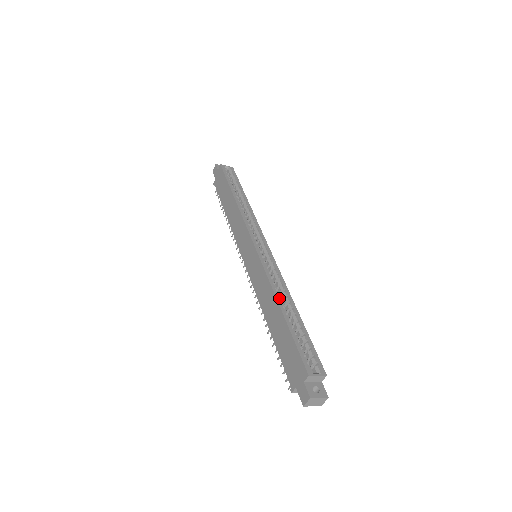
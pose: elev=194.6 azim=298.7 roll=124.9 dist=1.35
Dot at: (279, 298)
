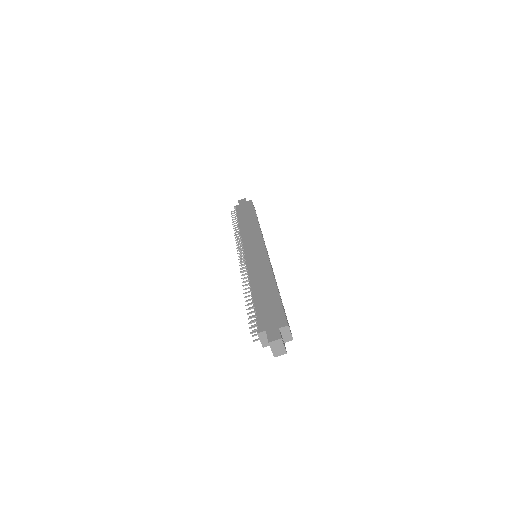
Dot at: occluded
